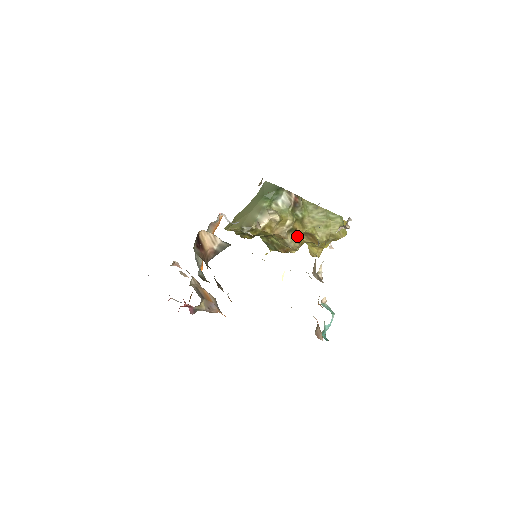
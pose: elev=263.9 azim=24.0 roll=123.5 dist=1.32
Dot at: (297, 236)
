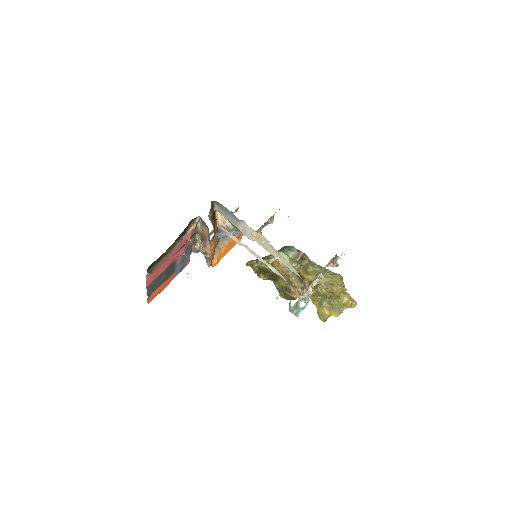
Dot at: (300, 278)
